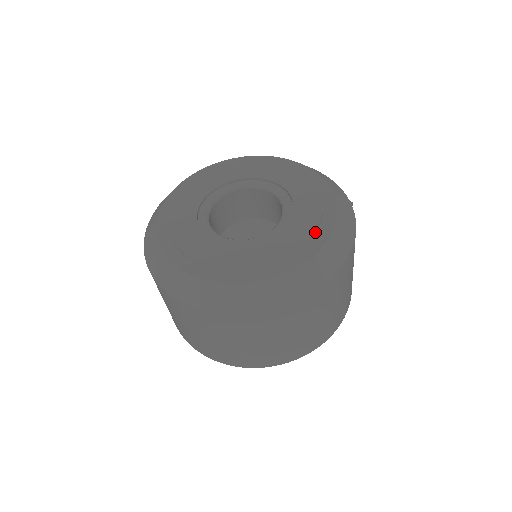
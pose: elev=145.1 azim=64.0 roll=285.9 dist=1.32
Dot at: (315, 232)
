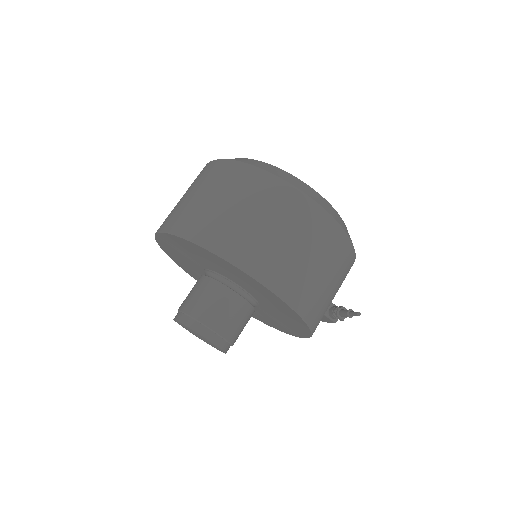
Dot at: occluded
